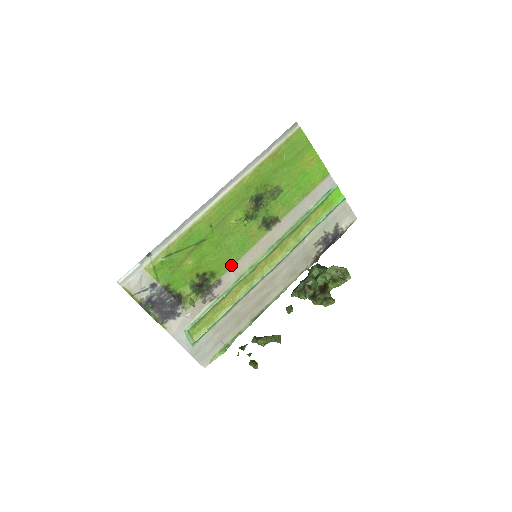
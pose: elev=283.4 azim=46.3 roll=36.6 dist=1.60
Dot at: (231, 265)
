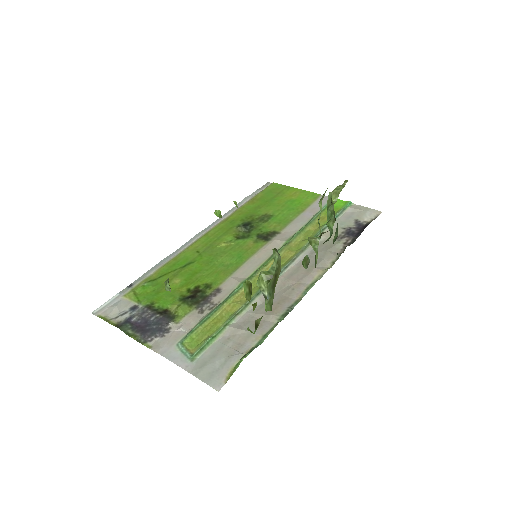
Dot at: (230, 274)
